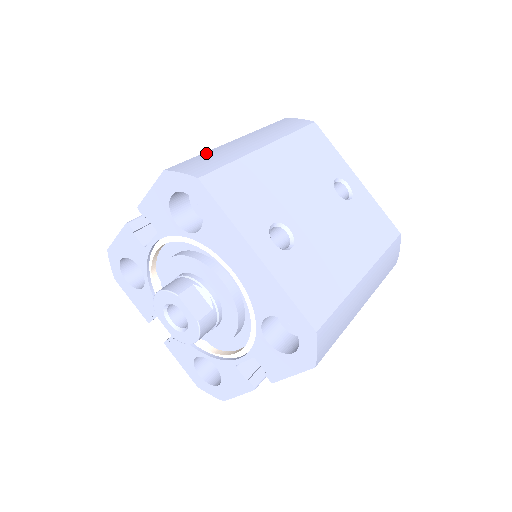
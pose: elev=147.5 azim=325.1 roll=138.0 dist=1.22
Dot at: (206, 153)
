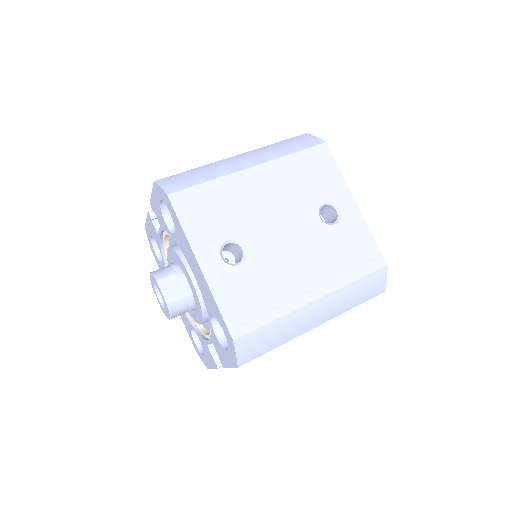
Dot at: (199, 168)
